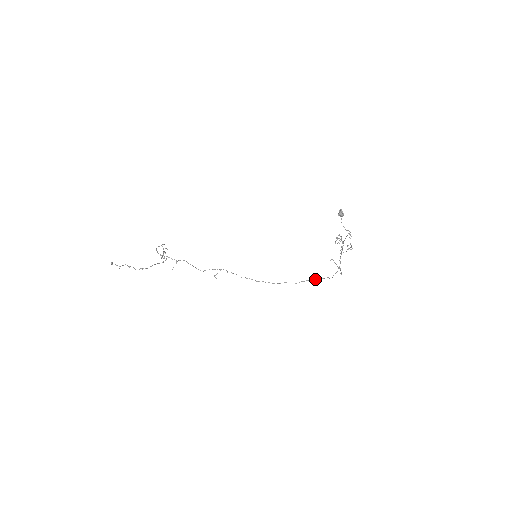
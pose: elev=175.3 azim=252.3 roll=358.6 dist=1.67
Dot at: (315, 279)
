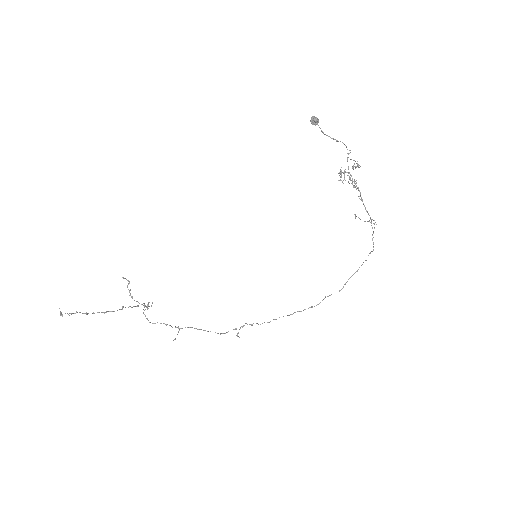
Dot at: occluded
